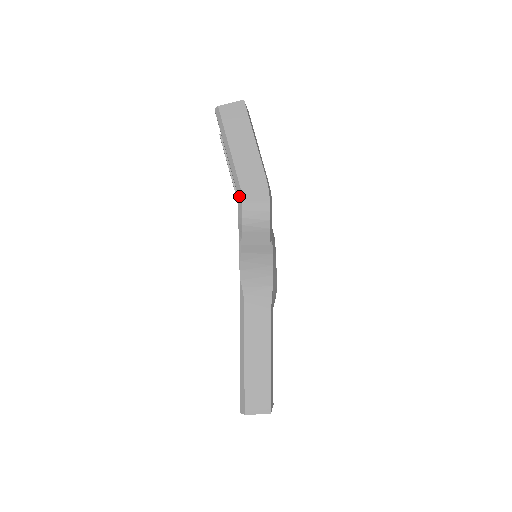
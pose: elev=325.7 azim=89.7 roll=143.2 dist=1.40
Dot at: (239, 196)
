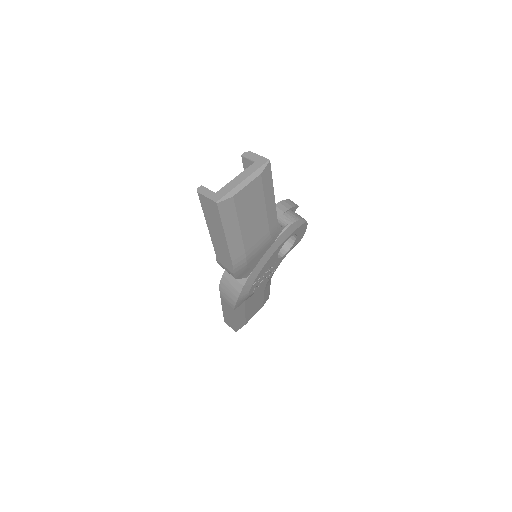
Dot at: occluded
